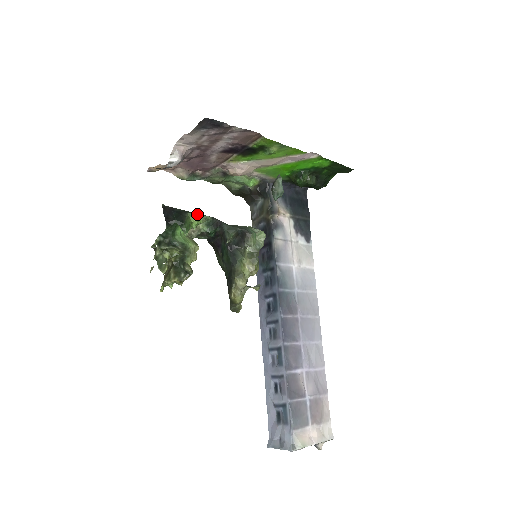
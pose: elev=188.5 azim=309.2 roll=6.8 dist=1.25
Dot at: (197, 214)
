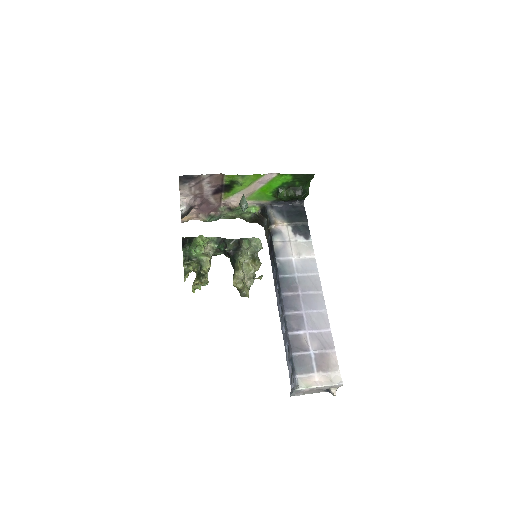
Dot at: (200, 236)
